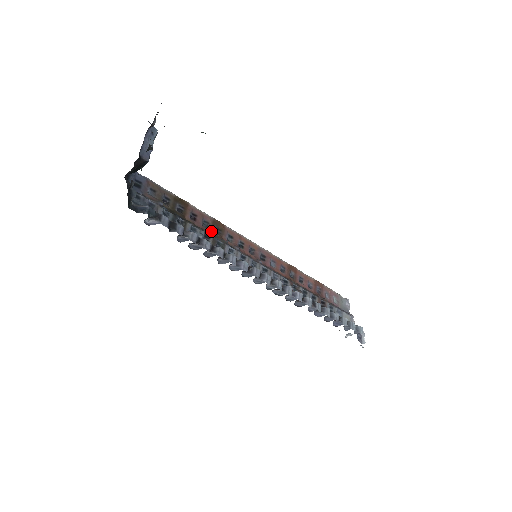
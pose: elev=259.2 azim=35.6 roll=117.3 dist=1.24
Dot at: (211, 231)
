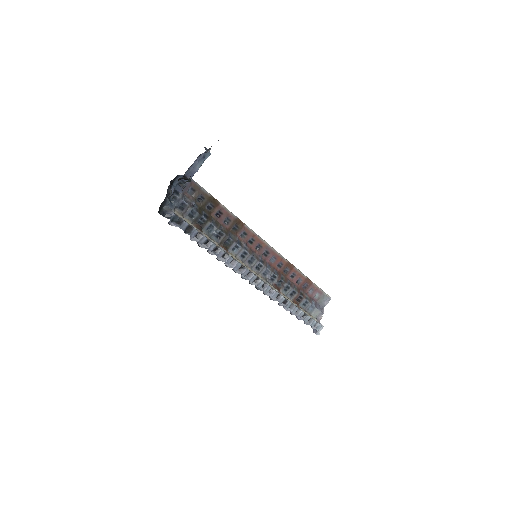
Dot at: (229, 227)
